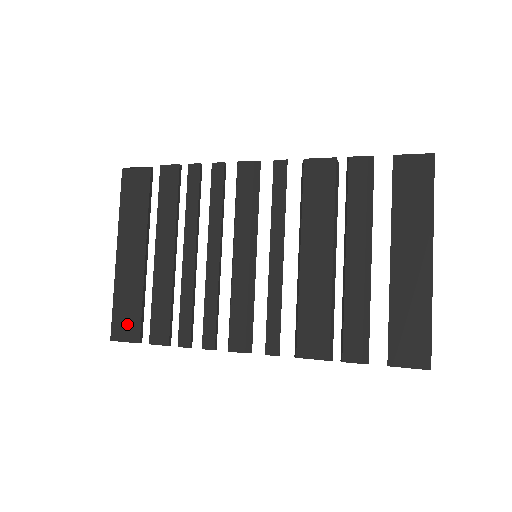
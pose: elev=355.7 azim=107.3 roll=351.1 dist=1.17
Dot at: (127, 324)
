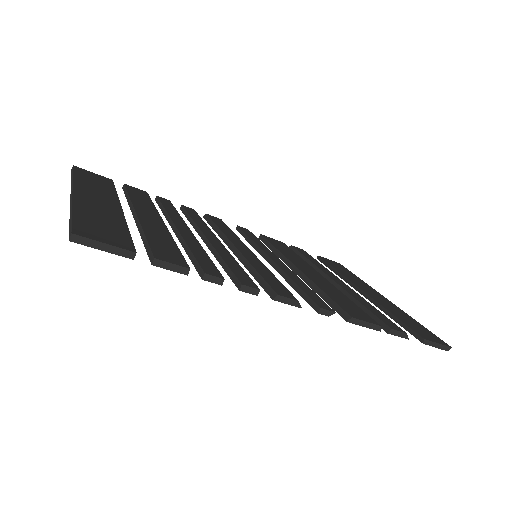
Dot at: (106, 233)
